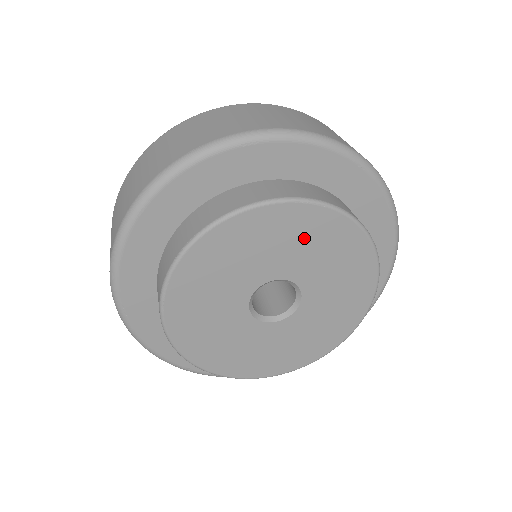
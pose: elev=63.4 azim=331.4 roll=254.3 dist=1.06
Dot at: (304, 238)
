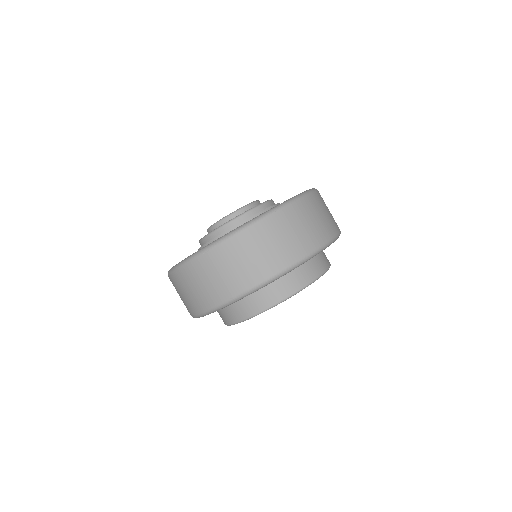
Dot at: occluded
